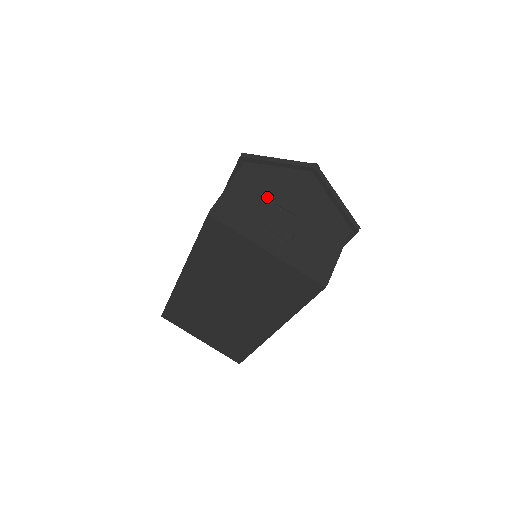
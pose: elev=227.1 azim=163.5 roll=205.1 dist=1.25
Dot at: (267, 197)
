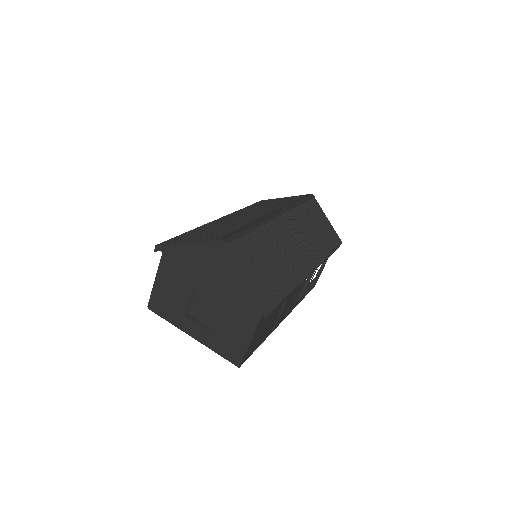
Dot at: (185, 285)
